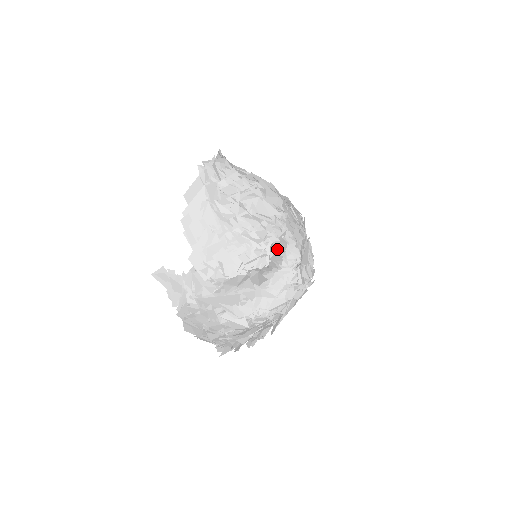
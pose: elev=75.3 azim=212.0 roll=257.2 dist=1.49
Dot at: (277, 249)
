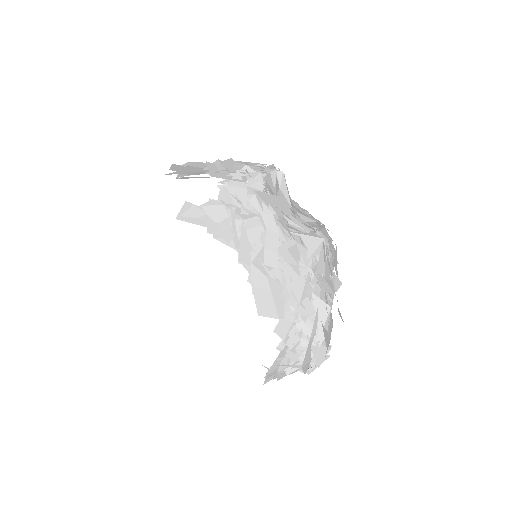
Dot at: occluded
